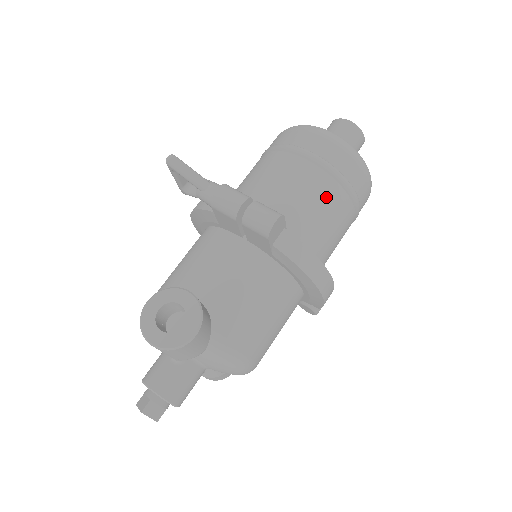
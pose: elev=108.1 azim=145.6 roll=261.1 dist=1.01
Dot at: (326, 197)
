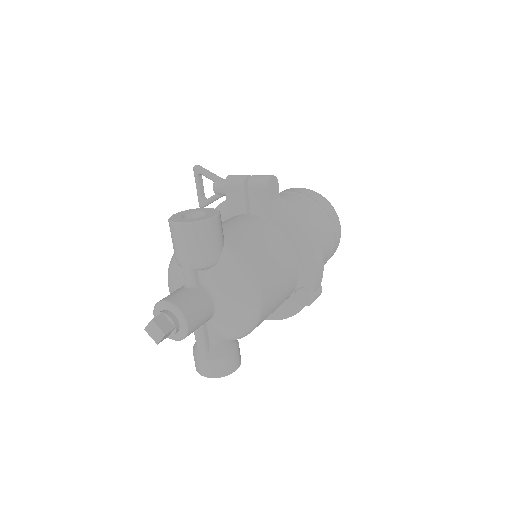
Dot at: (307, 207)
